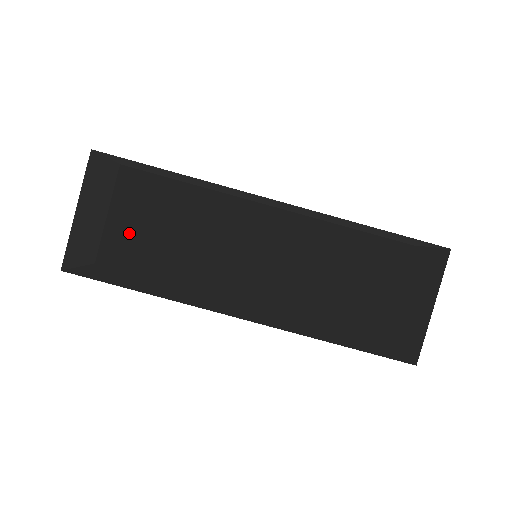
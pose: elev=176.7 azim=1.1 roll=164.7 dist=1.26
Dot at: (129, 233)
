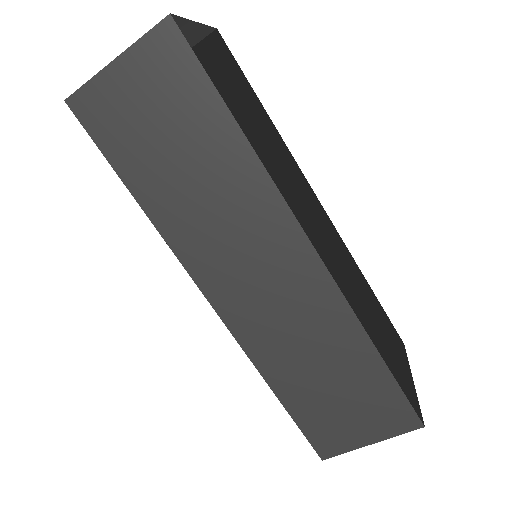
Dot at: occluded
